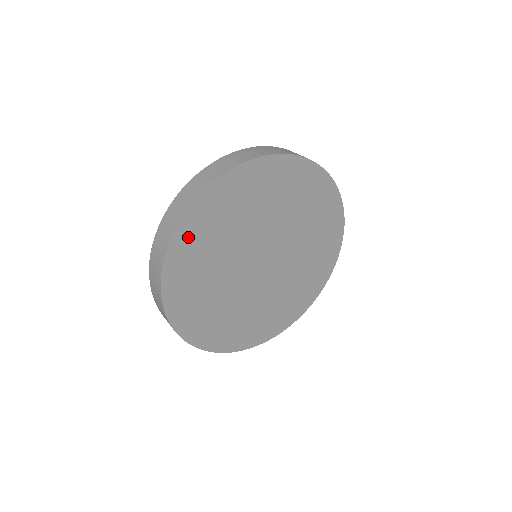
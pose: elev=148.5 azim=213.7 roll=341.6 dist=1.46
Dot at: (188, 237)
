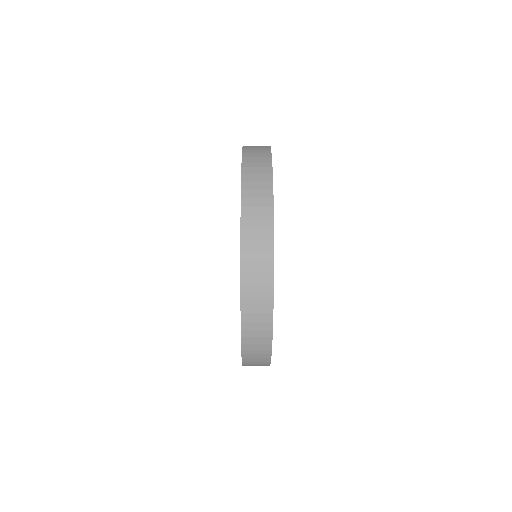
Dot at: occluded
